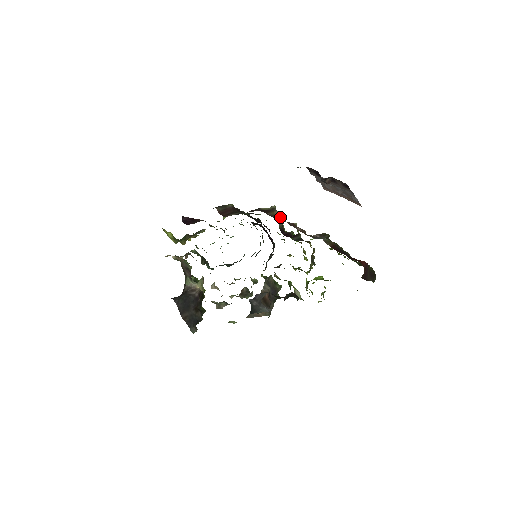
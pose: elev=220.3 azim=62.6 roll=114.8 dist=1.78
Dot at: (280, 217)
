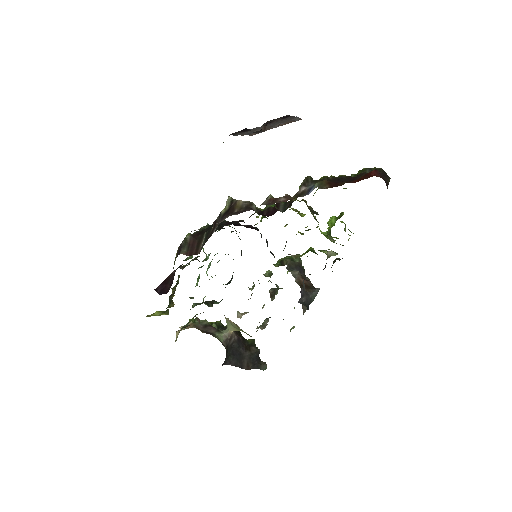
Dot at: (247, 203)
